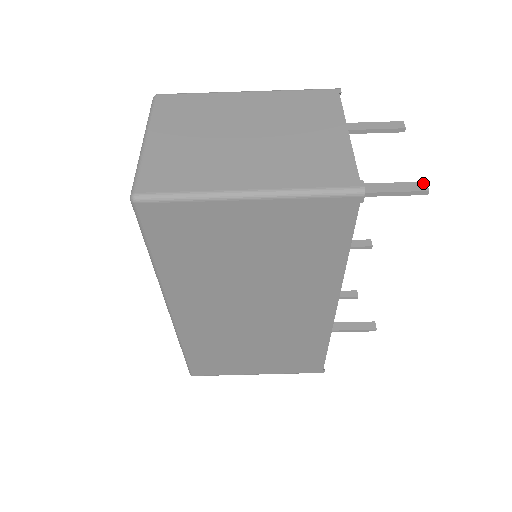
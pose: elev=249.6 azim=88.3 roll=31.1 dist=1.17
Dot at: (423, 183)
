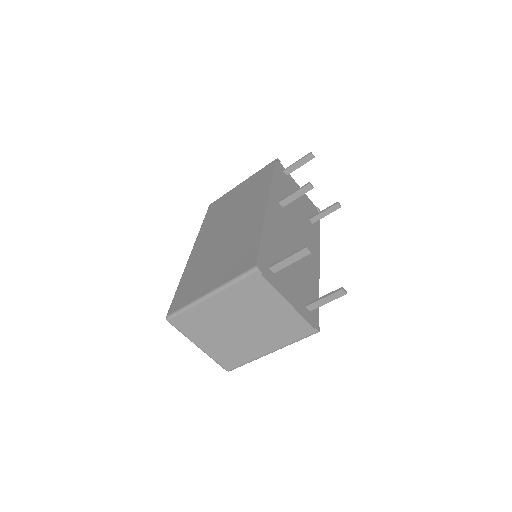
Dot at: (341, 291)
